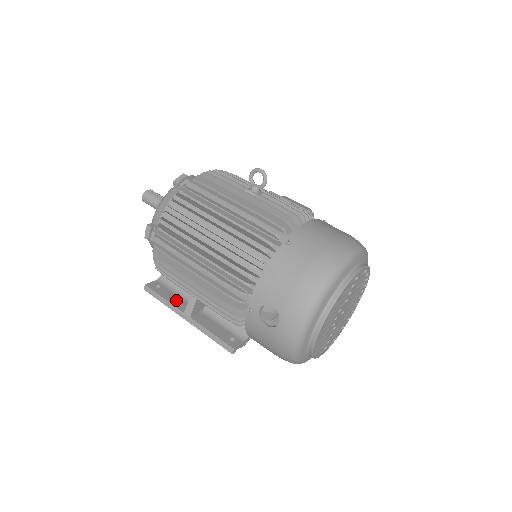
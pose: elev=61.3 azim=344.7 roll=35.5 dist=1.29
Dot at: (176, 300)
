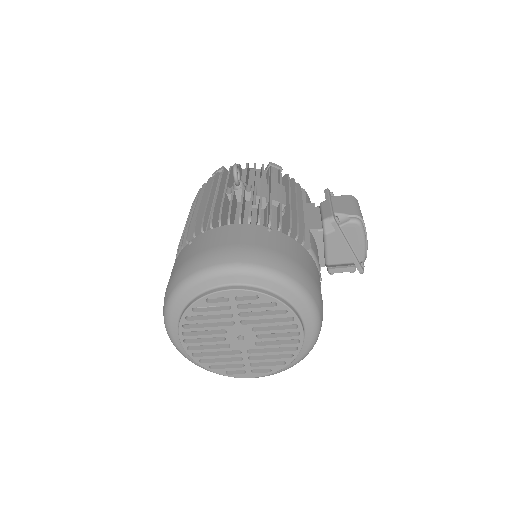
Dot at: occluded
